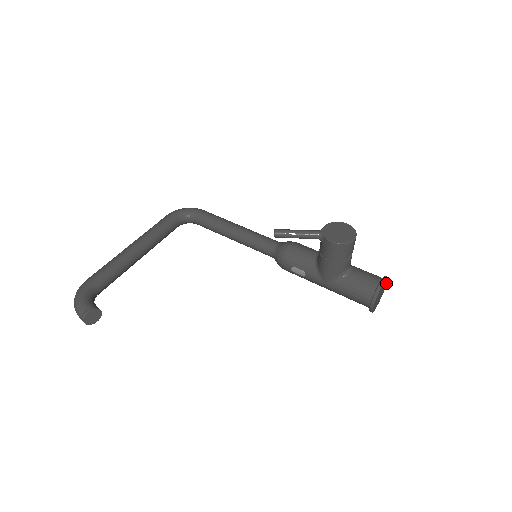
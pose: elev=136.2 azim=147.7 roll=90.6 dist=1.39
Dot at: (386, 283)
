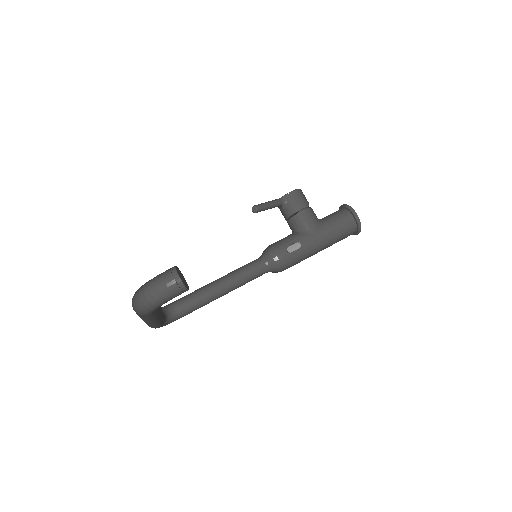
Dot at: occluded
